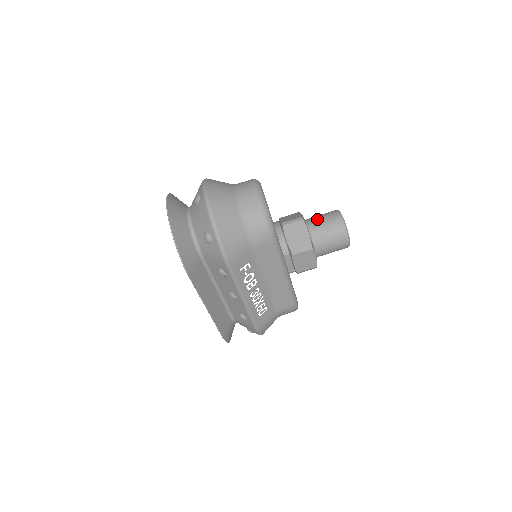
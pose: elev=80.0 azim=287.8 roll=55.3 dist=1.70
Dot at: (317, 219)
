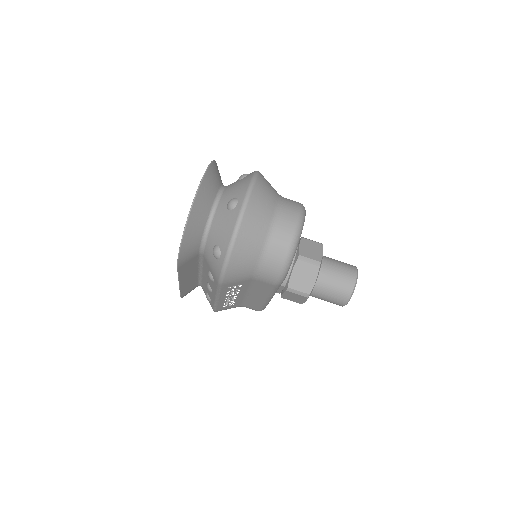
Dot at: (333, 269)
